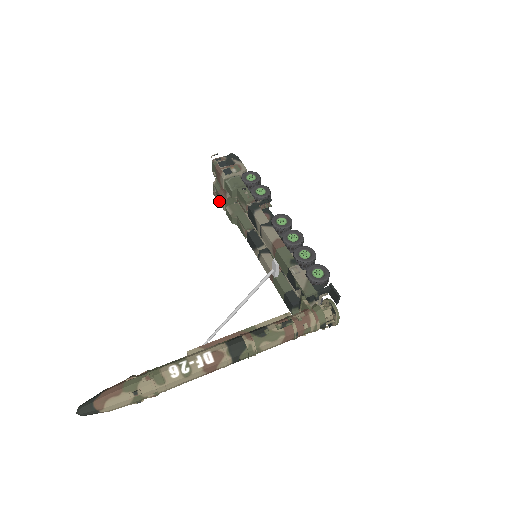
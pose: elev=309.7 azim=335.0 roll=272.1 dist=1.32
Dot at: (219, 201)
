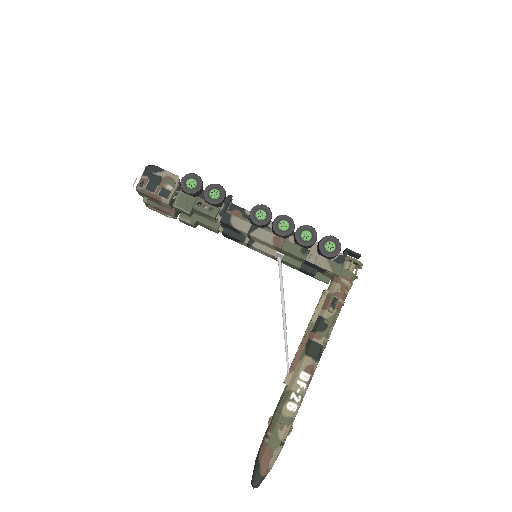
Dot at: (164, 214)
